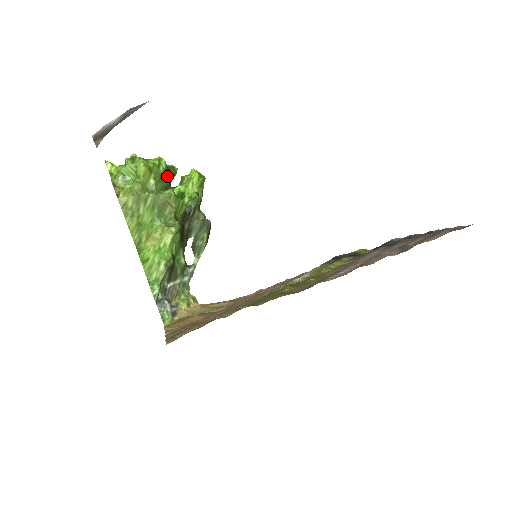
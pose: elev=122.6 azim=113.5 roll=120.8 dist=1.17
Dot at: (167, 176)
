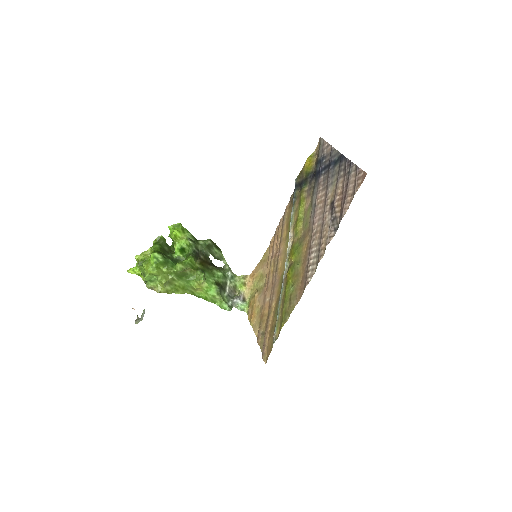
Dot at: (163, 247)
